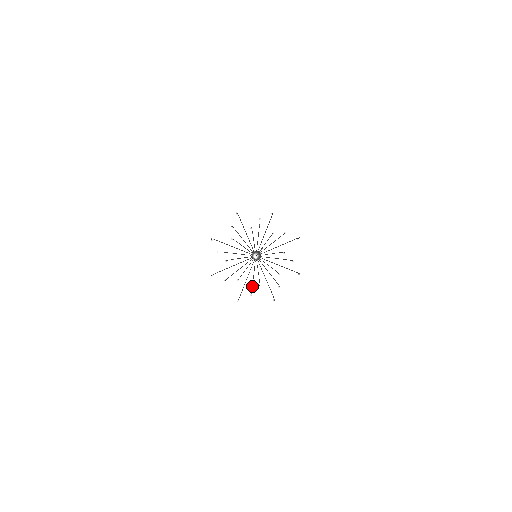
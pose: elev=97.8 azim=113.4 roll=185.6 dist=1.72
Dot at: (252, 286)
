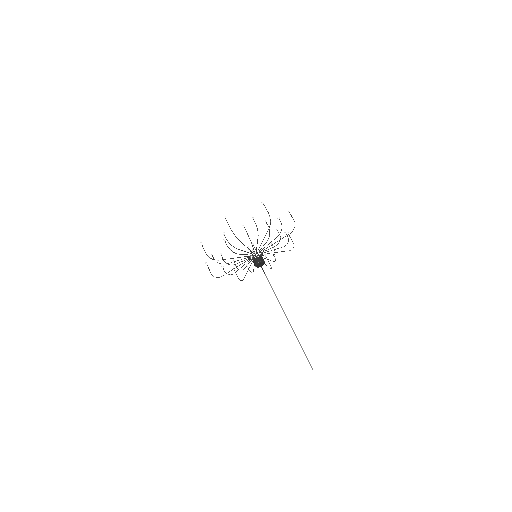
Dot at: occluded
